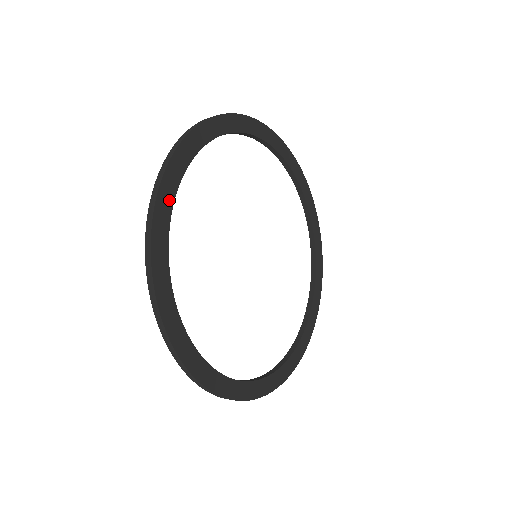
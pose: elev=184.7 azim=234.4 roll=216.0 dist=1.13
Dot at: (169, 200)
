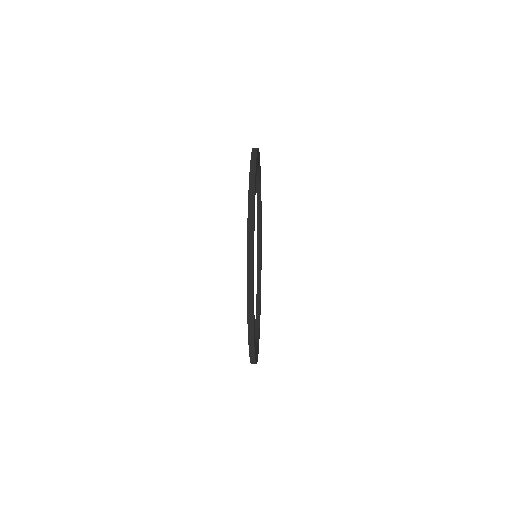
Dot at: occluded
